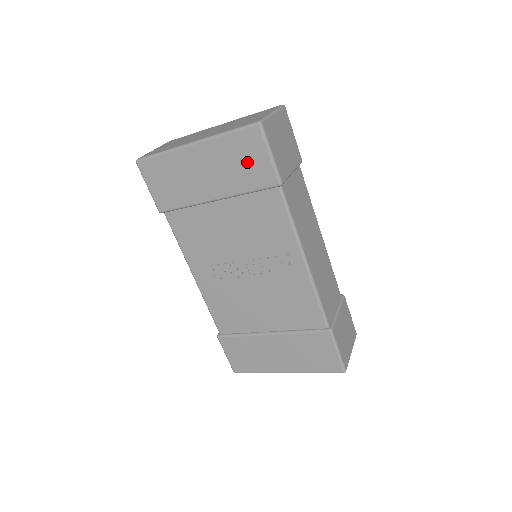
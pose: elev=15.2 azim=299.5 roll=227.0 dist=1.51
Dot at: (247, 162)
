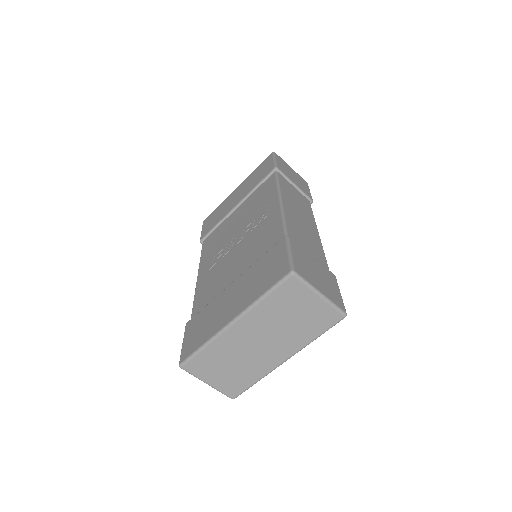
Dot at: (261, 172)
